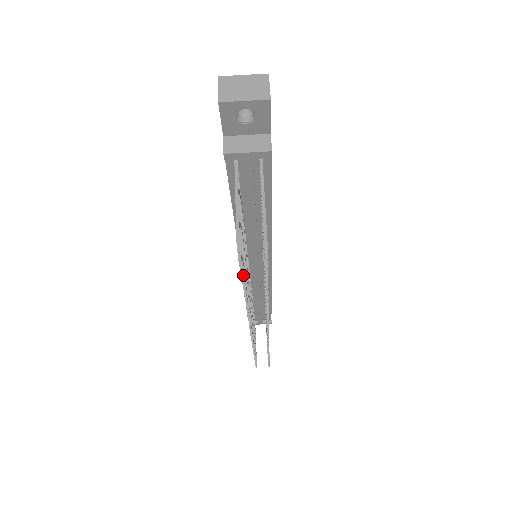
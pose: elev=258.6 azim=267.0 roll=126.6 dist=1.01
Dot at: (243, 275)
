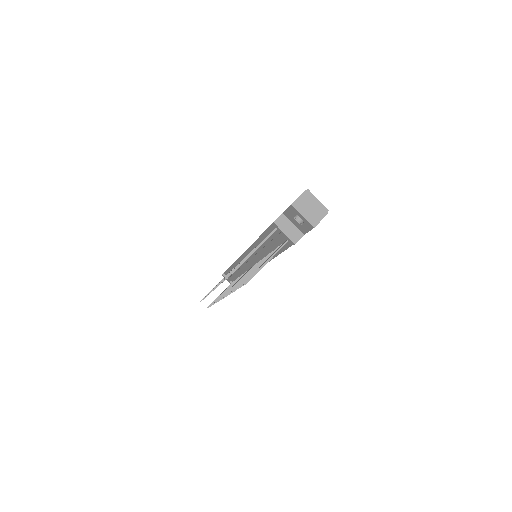
Dot at: occluded
